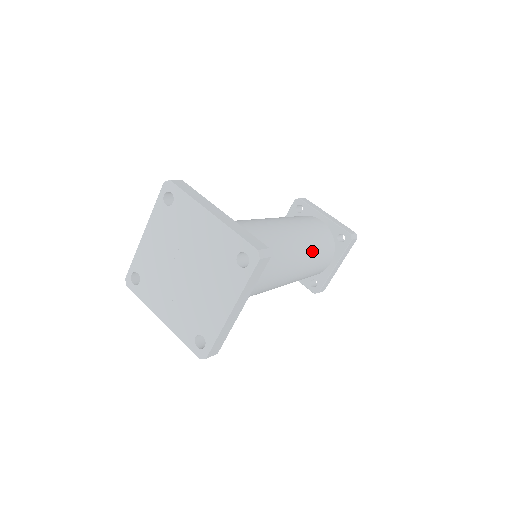
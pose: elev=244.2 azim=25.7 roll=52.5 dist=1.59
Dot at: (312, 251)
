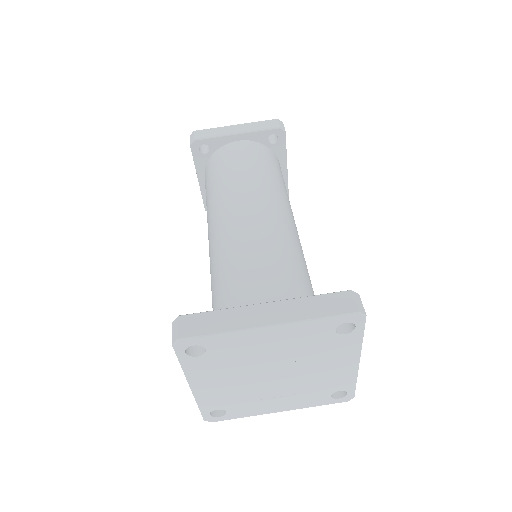
Dot at: (282, 190)
